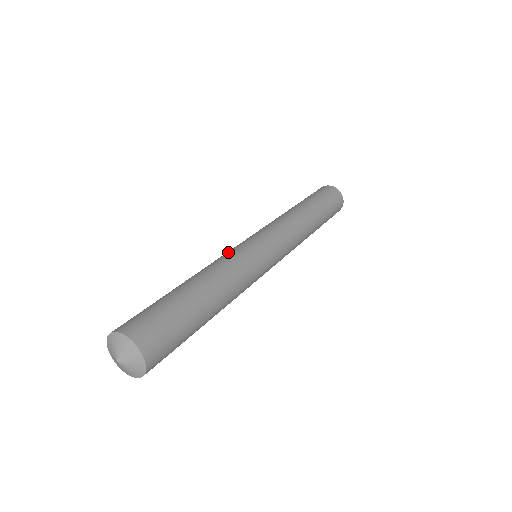
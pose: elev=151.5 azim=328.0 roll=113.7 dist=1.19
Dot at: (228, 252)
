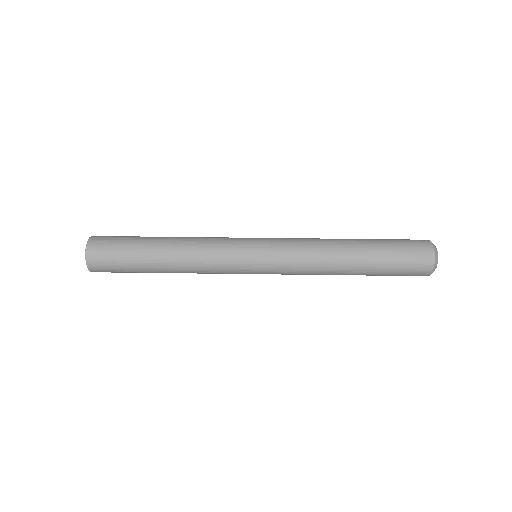
Dot at: occluded
